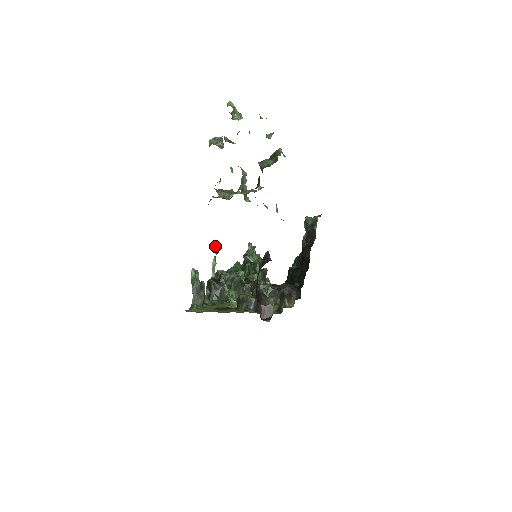
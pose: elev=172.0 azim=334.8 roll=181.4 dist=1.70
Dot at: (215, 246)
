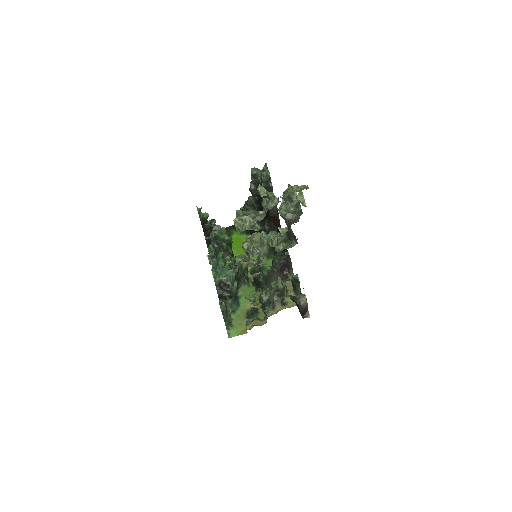
Dot at: (209, 261)
